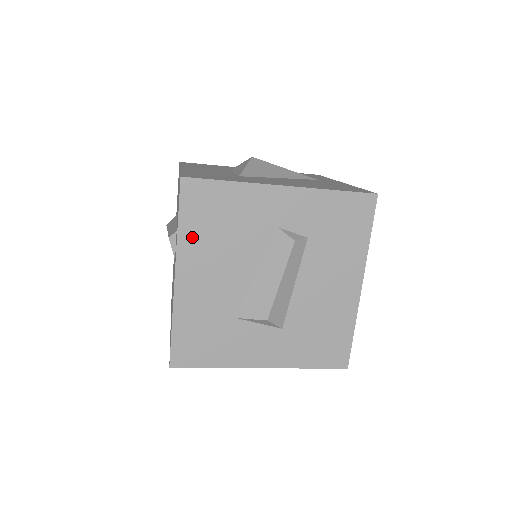
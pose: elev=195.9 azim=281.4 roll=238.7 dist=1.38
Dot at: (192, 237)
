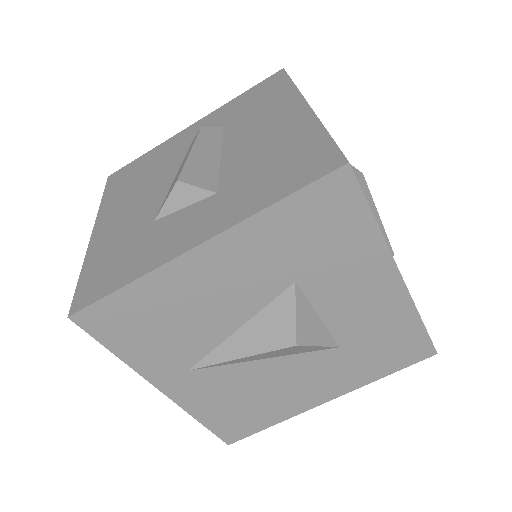
Dot at: (113, 198)
